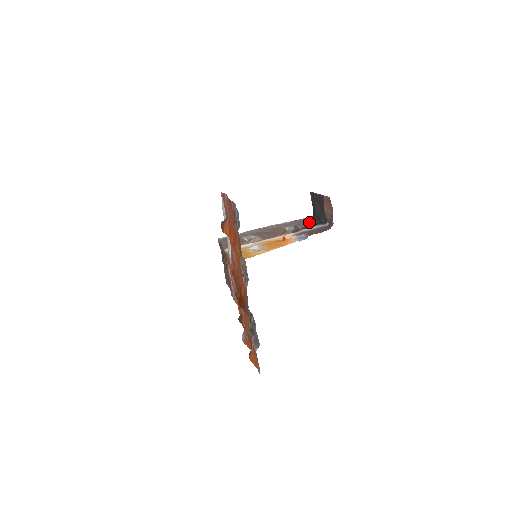
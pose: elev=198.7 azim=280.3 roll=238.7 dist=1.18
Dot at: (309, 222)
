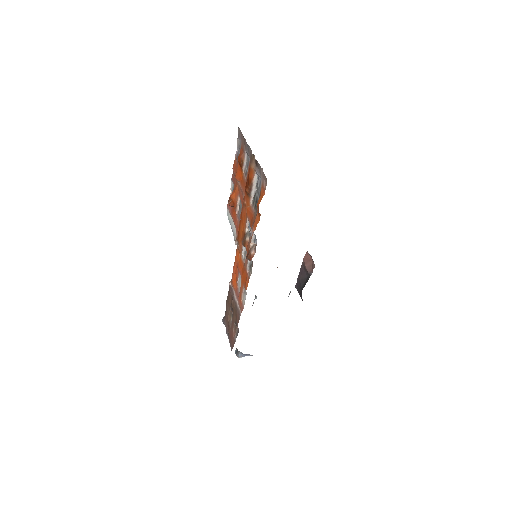
Dot at: occluded
